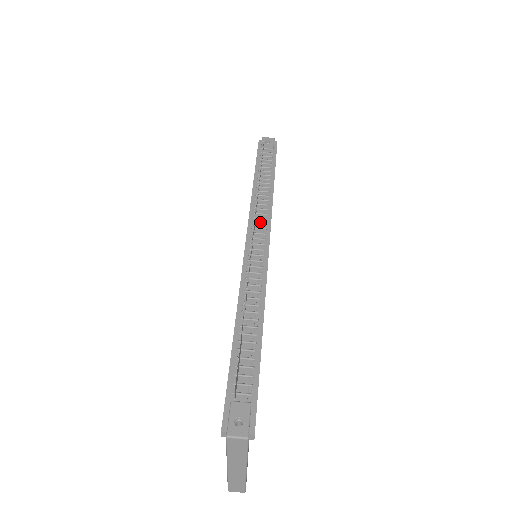
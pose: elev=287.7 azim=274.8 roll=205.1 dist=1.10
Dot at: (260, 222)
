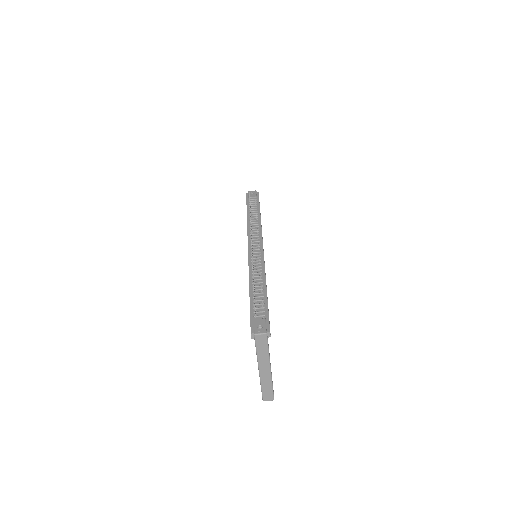
Dot at: (255, 236)
